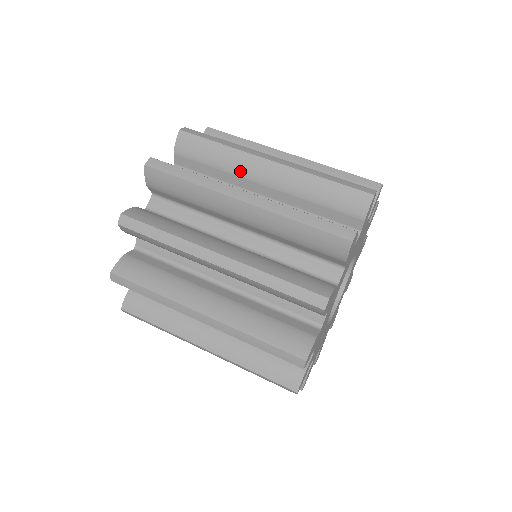
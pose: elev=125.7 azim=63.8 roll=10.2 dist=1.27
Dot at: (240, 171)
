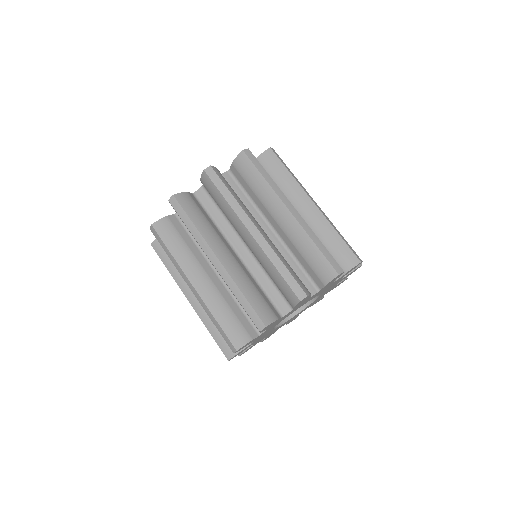
Dot at: (267, 204)
